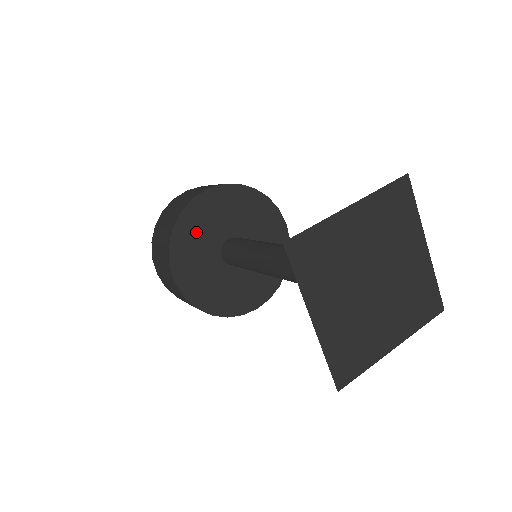
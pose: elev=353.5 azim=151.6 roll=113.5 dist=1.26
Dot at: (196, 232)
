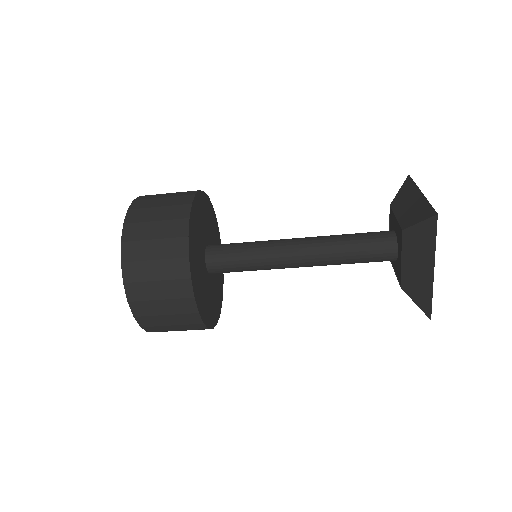
Dot at: (209, 219)
